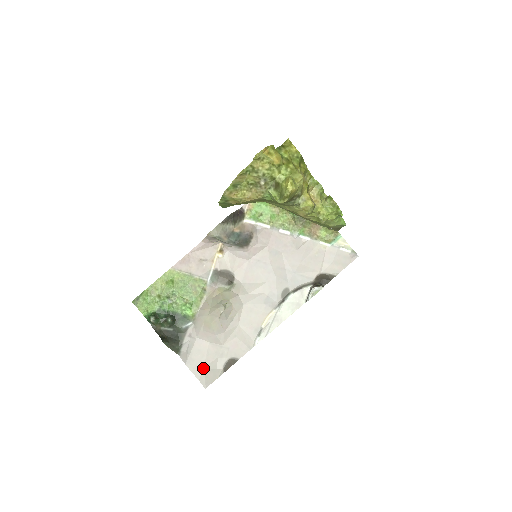
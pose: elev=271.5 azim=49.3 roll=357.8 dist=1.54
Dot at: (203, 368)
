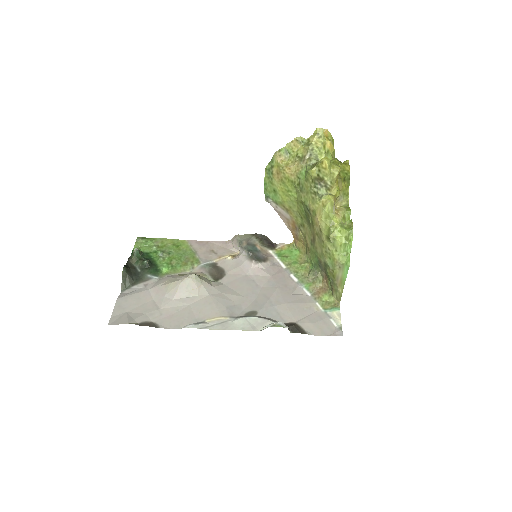
Dot at: (126, 312)
